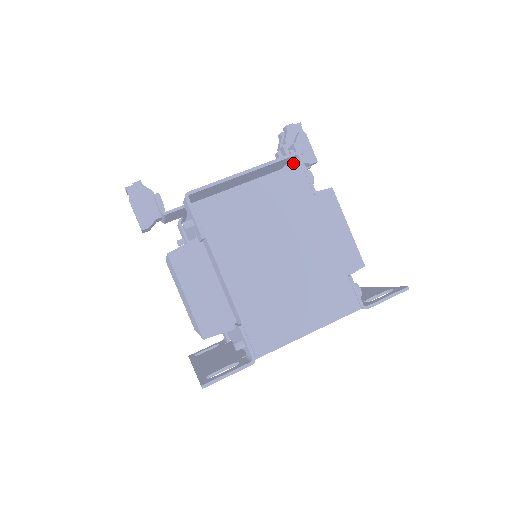
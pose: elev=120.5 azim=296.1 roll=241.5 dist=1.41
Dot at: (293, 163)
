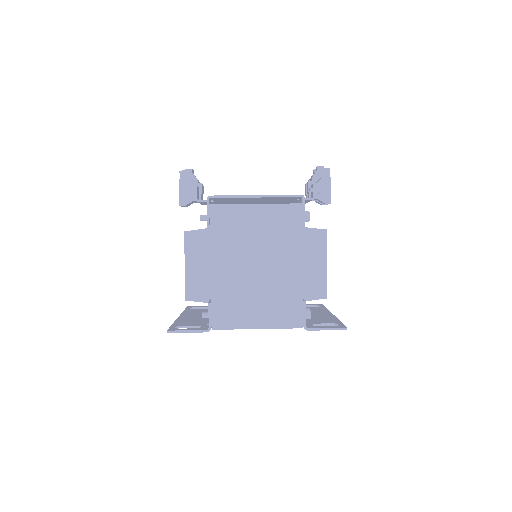
Dot at: (300, 201)
